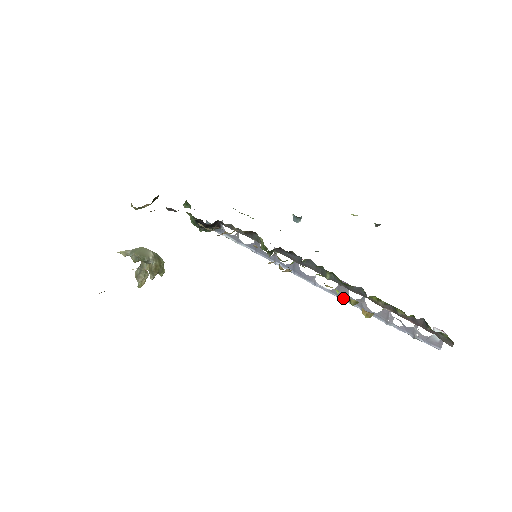
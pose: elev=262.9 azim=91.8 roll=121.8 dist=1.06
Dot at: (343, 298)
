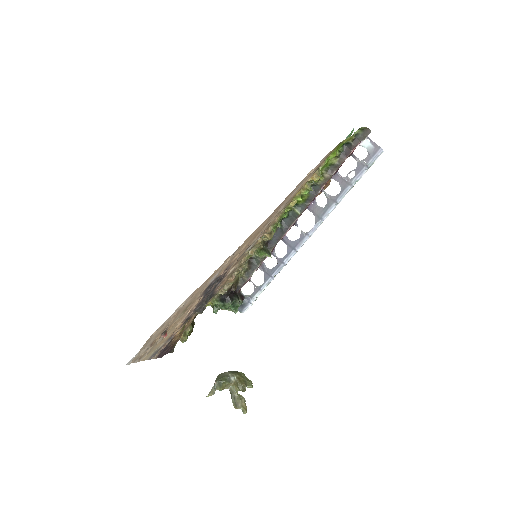
Dot at: (324, 214)
